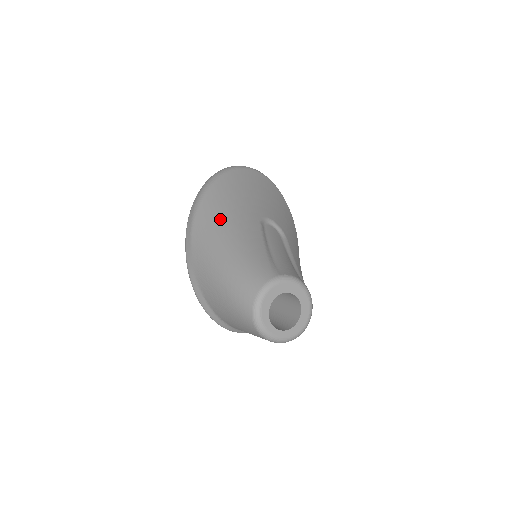
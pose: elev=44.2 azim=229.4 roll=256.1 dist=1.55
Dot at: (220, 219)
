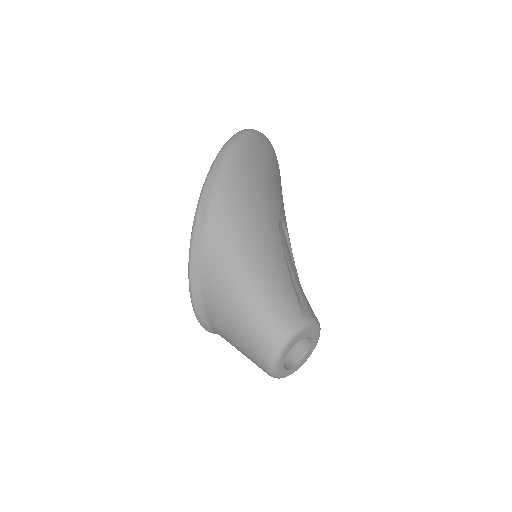
Dot at: (245, 217)
